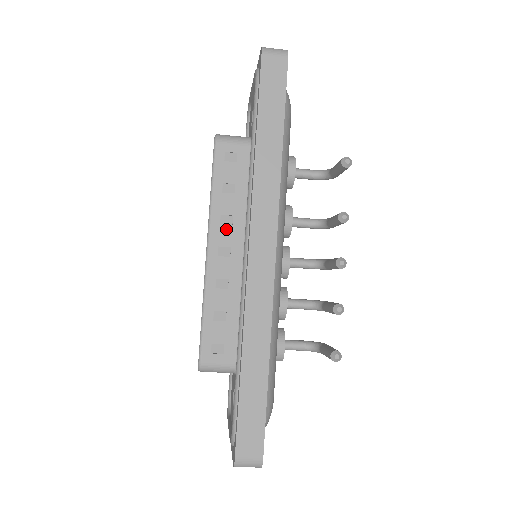
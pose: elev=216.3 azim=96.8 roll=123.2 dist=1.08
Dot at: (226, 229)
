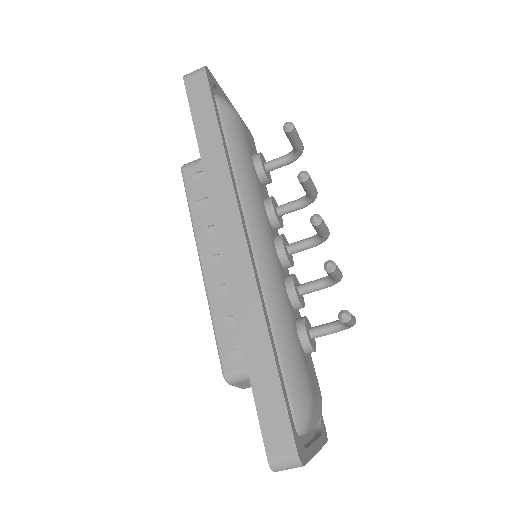
Dot at: (211, 239)
